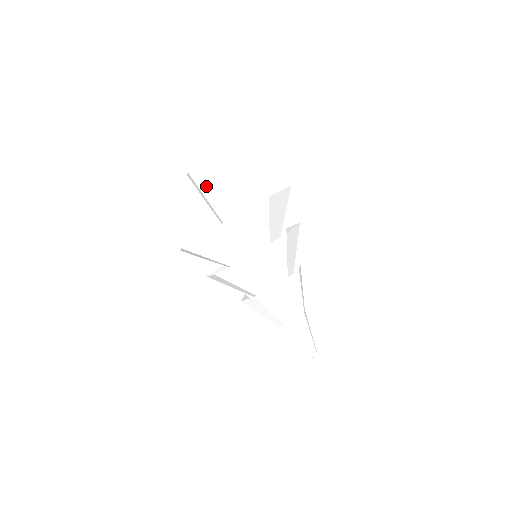
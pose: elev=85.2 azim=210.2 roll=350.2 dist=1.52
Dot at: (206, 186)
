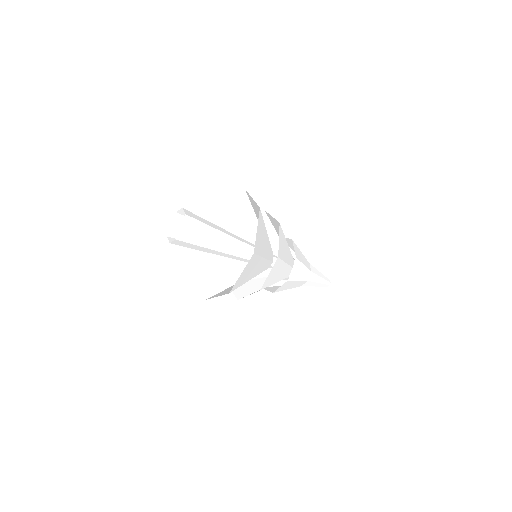
Dot at: (191, 246)
